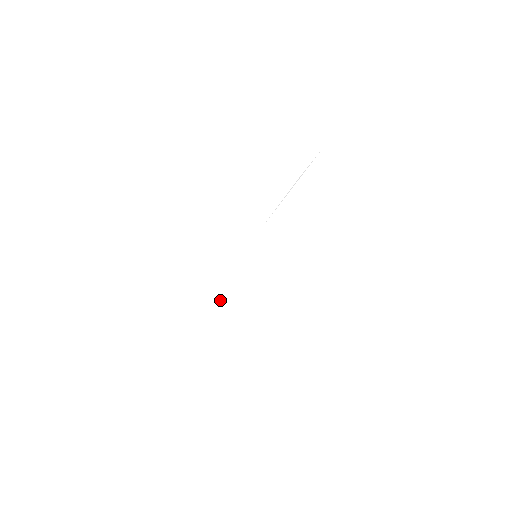
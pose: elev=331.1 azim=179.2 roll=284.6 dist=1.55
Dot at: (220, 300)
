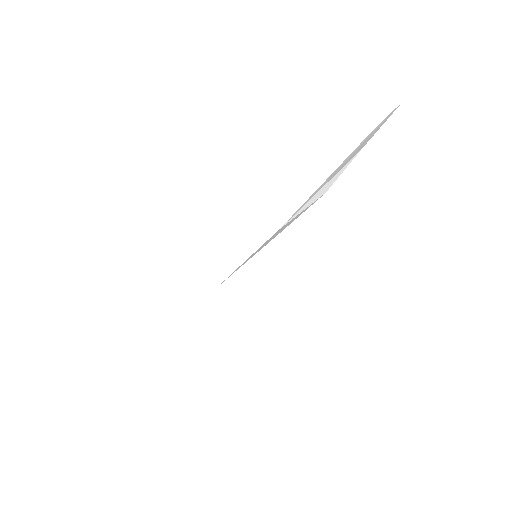
Dot at: occluded
